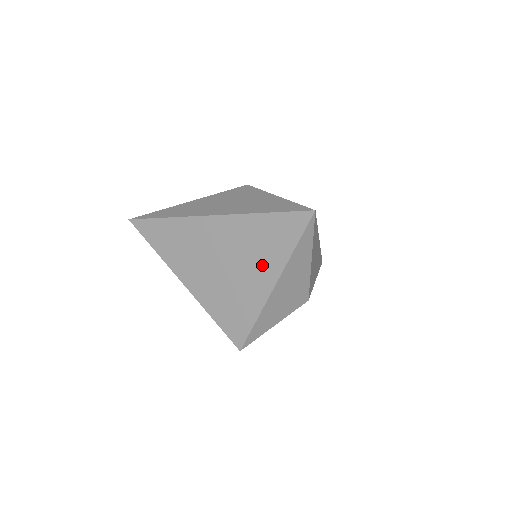
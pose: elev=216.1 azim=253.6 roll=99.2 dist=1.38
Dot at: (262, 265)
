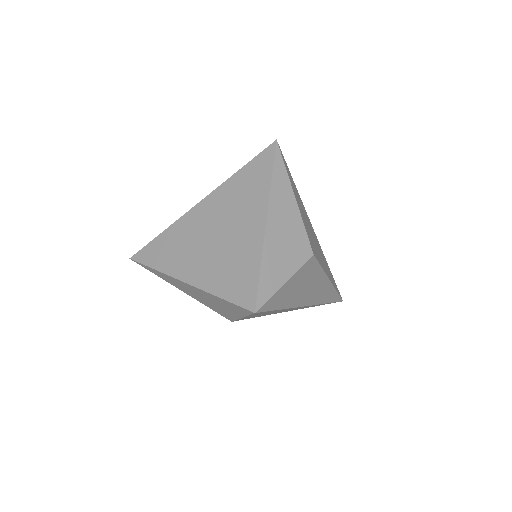
Dot at: (249, 213)
